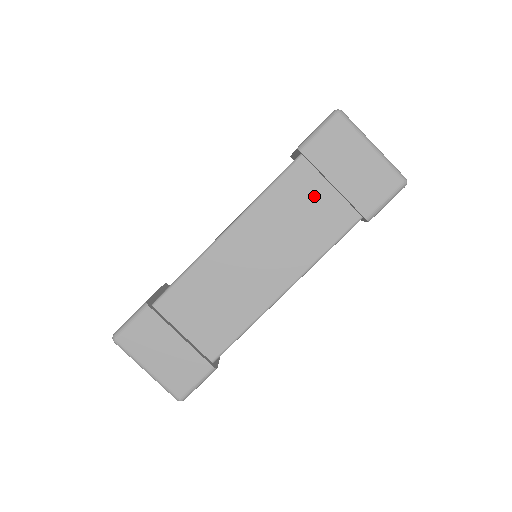
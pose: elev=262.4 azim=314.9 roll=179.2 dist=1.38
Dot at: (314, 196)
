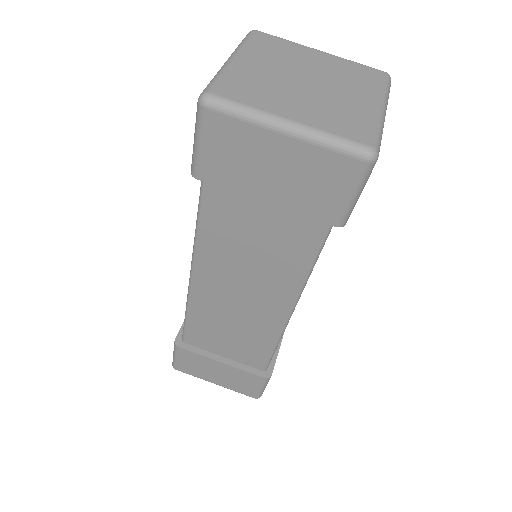
Dot at: (254, 216)
